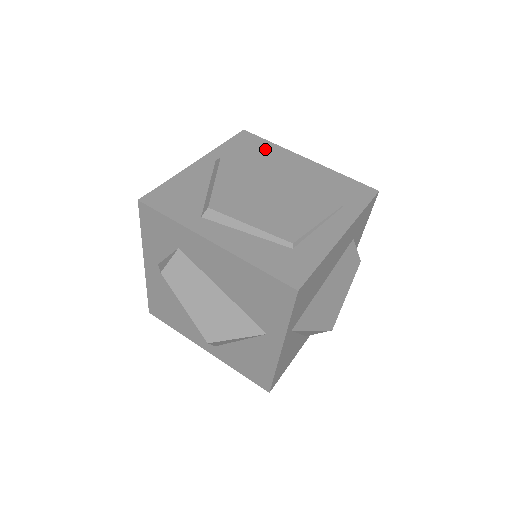
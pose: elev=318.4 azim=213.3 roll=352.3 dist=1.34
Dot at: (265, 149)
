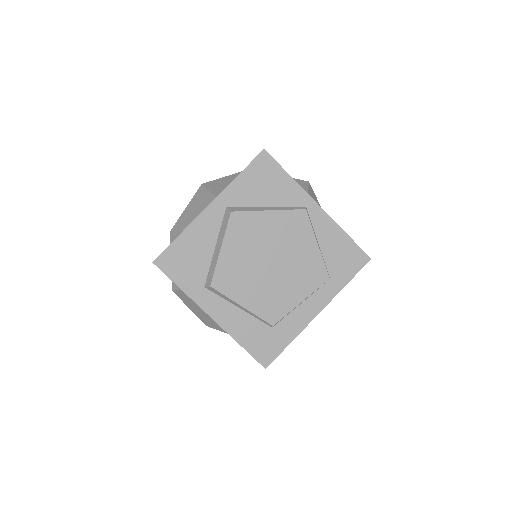
Dot at: (279, 187)
